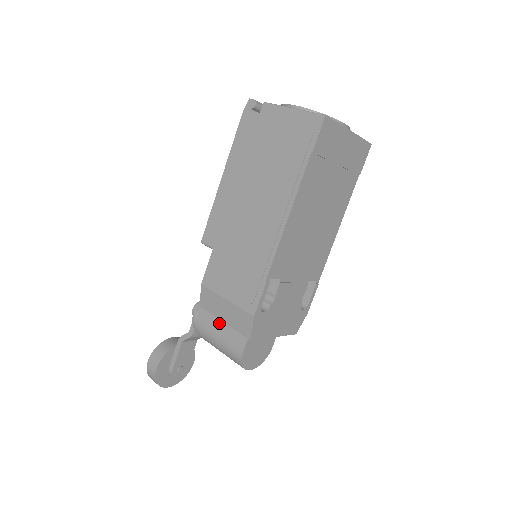
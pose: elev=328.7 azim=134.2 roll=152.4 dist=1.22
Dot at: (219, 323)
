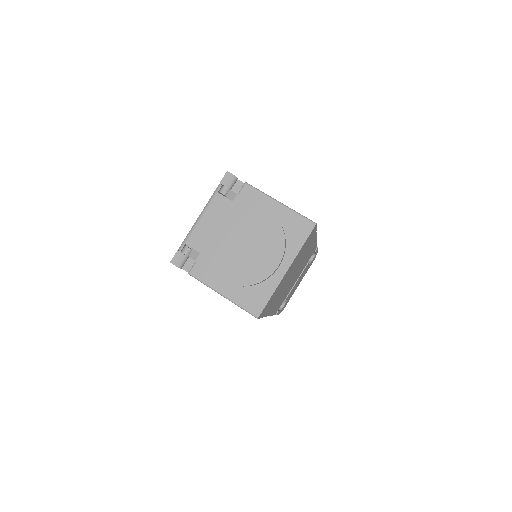
Dot at: occluded
